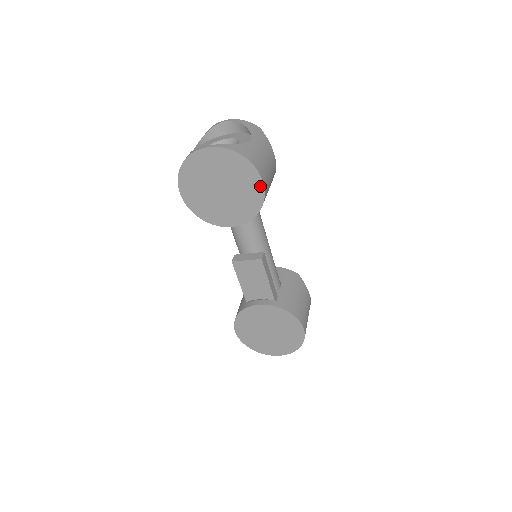
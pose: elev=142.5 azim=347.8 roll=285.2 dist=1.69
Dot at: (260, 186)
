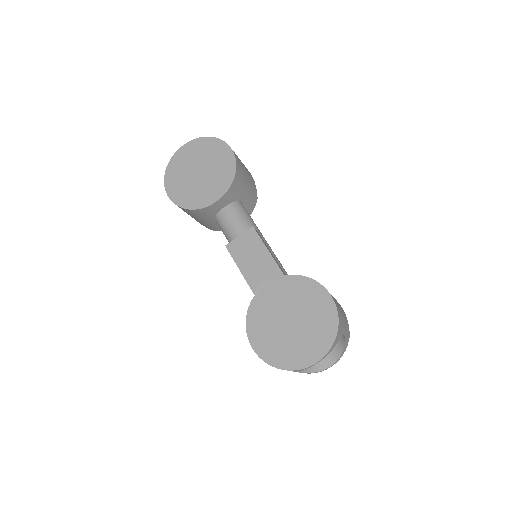
Dot at: (229, 152)
